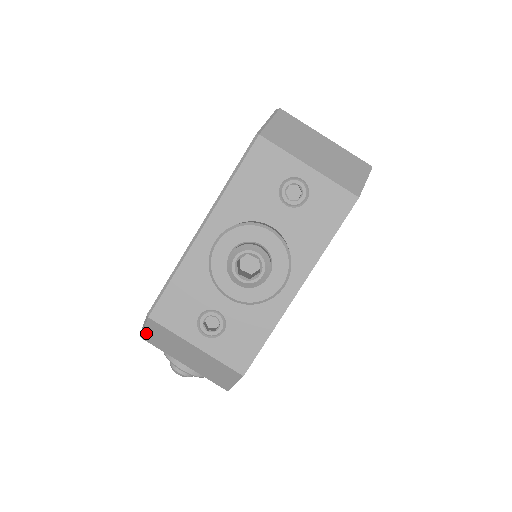
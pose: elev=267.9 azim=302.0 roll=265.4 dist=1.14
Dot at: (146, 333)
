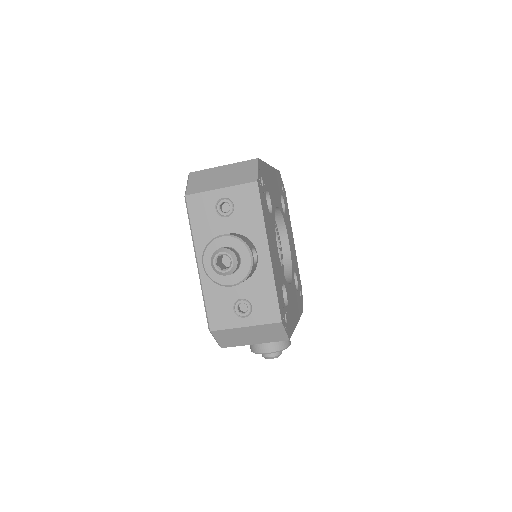
Dot at: (220, 342)
